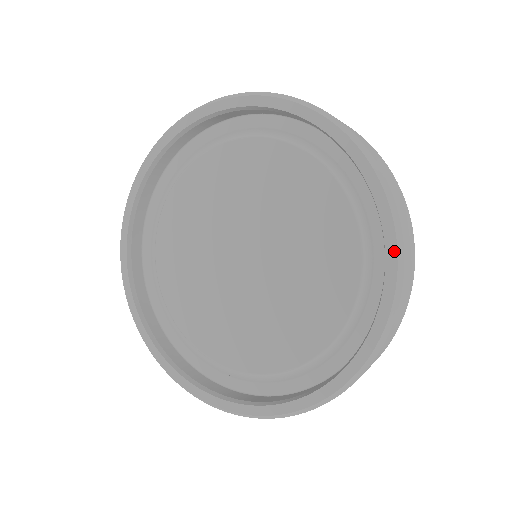
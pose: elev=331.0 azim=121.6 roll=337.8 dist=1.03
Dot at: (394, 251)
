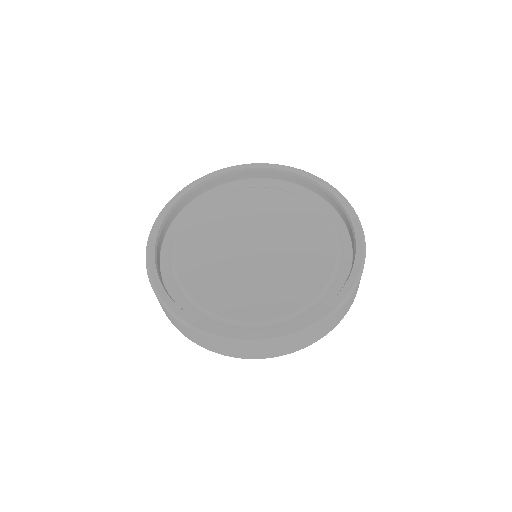
Dot at: (358, 225)
